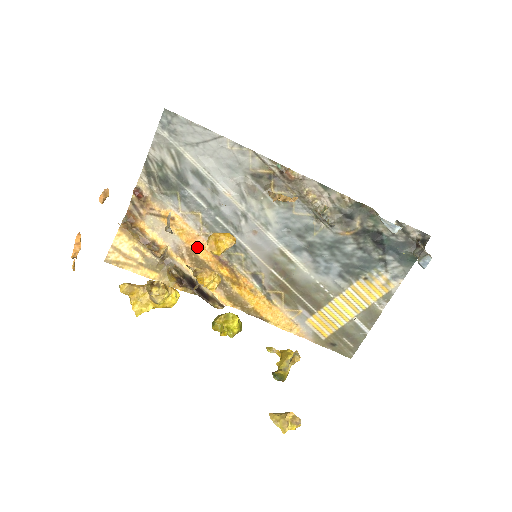
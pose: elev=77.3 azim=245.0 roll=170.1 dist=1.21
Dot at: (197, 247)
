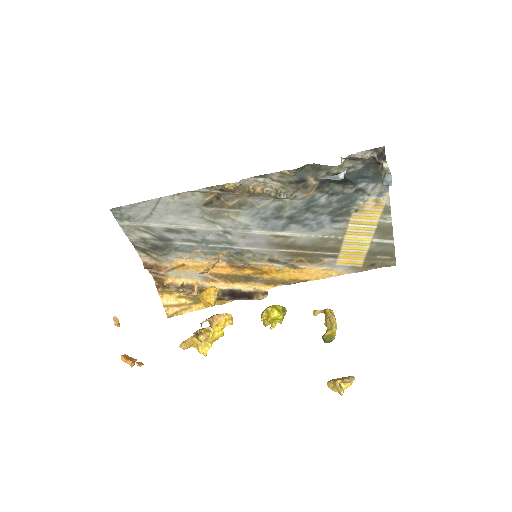
Dot at: (216, 269)
